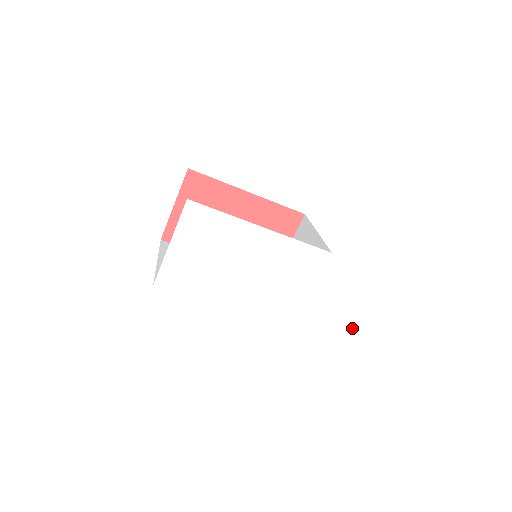
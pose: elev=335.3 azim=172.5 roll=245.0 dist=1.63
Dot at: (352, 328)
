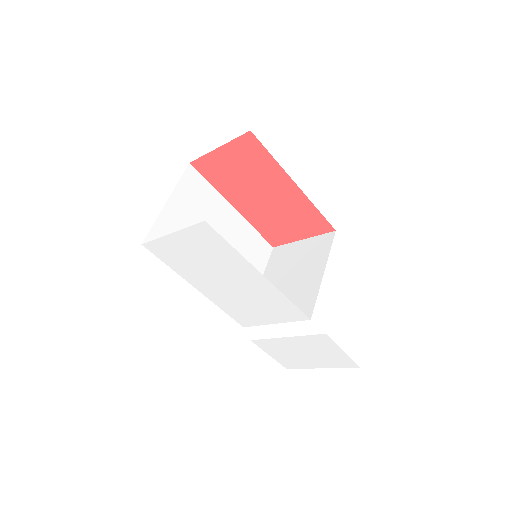
Dot at: (292, 354)
